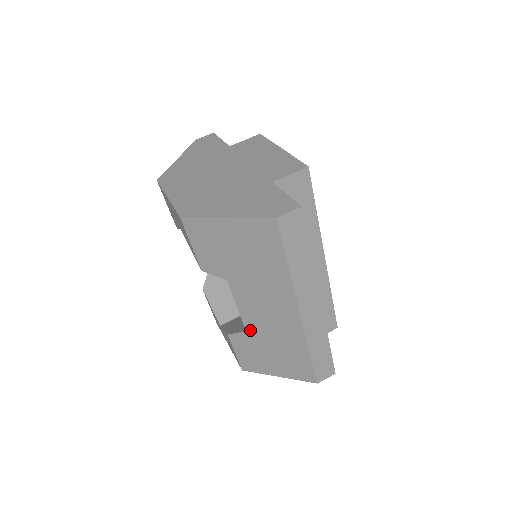
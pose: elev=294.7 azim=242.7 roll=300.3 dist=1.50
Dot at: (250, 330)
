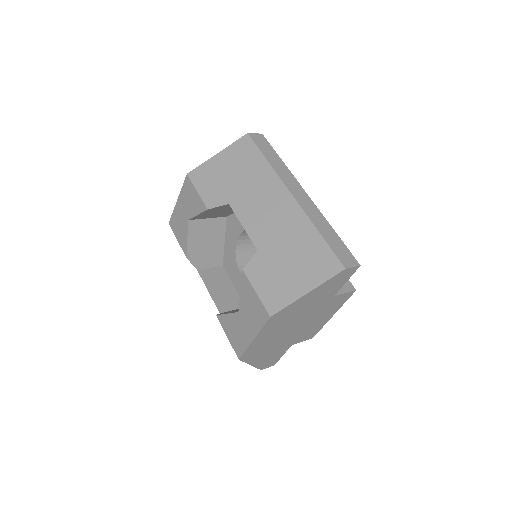
Dot at: (260, 246)
